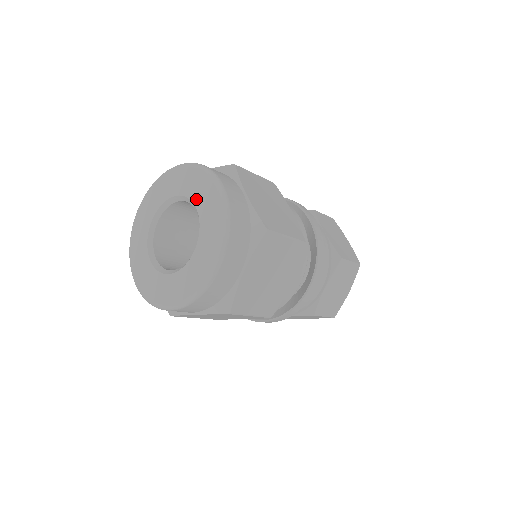
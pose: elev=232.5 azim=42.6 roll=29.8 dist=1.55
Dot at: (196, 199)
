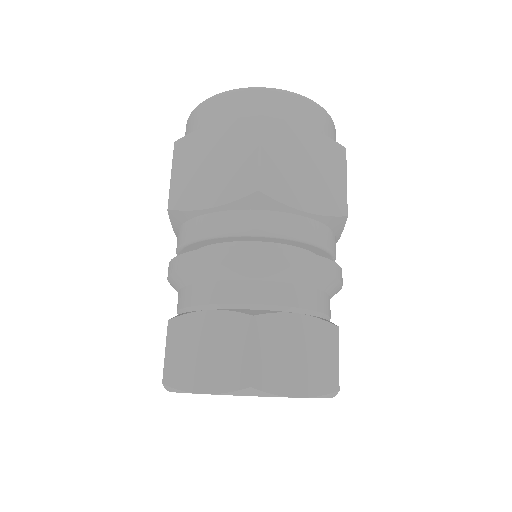
Dot at: occluded
